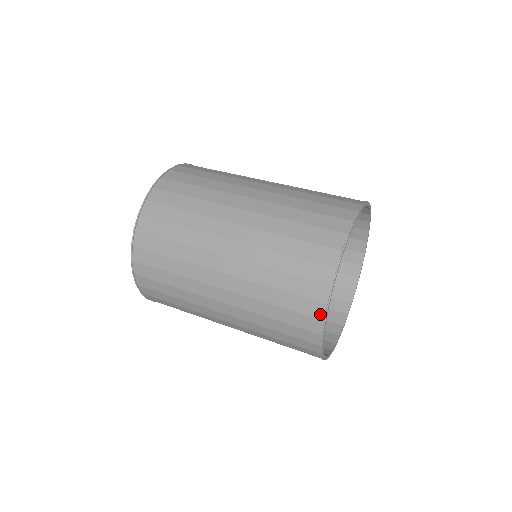
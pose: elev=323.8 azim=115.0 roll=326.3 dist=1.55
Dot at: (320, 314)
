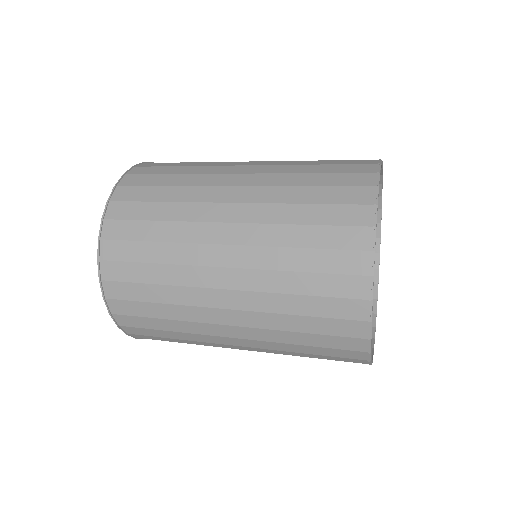
Dot at: (368, 220)
